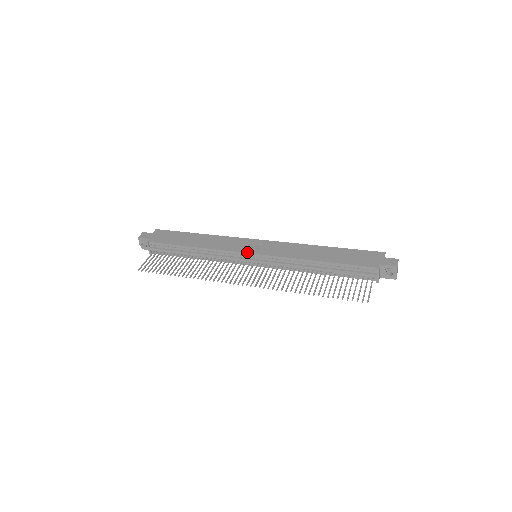
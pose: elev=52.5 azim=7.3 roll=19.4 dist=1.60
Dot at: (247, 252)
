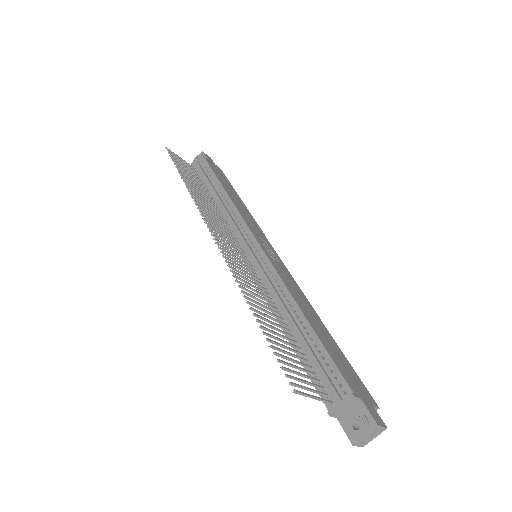
Dot at: (256, 237)
